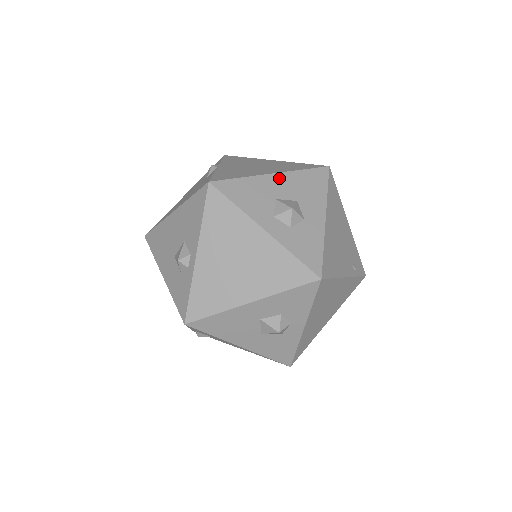
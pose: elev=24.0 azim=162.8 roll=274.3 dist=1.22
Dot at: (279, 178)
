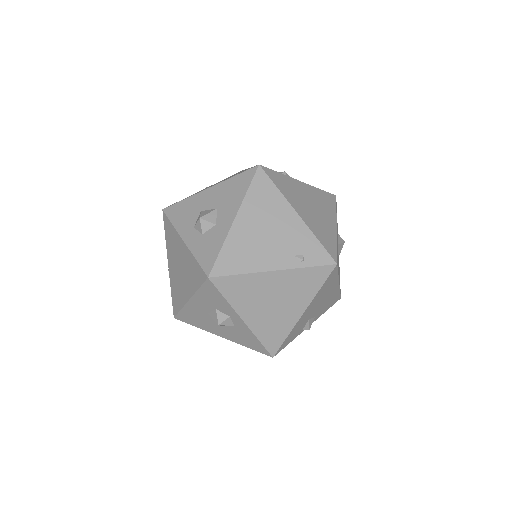
Dot at: (211, 191)
